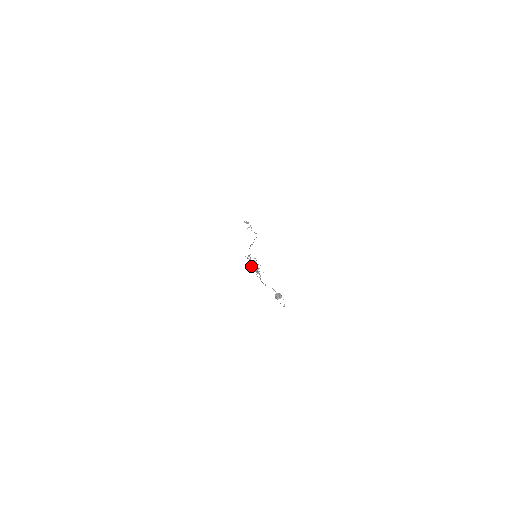
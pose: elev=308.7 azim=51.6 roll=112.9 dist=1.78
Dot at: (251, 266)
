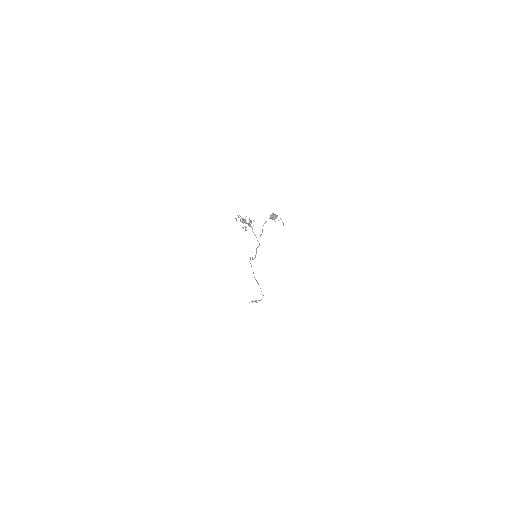
Dot at: (245, 229)
